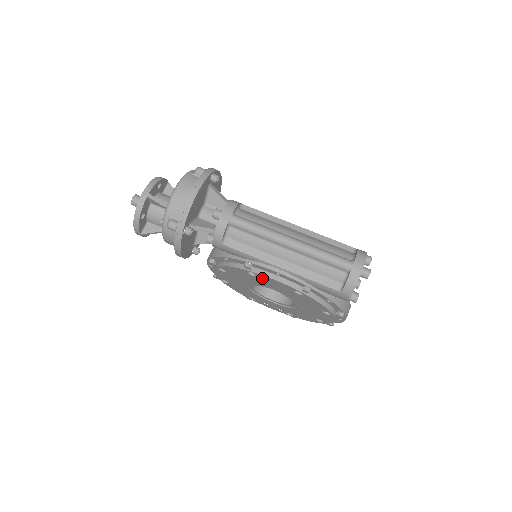
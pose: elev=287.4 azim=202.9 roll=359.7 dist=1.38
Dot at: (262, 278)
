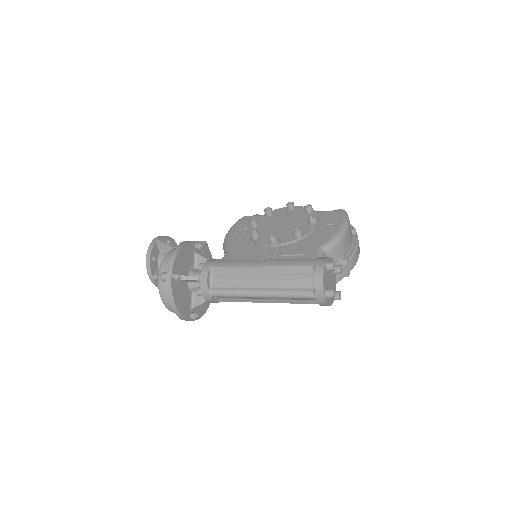
Dot at: occluded
